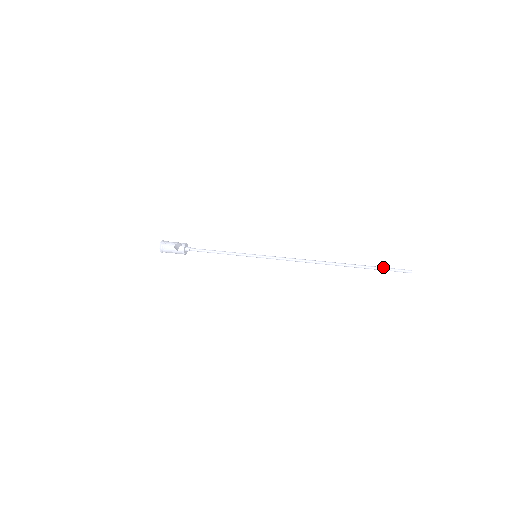
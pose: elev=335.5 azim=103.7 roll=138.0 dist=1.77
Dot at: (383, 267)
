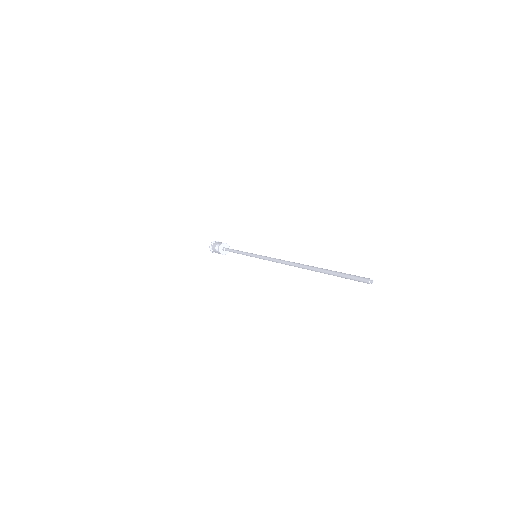
Dot at: (342, 273)
